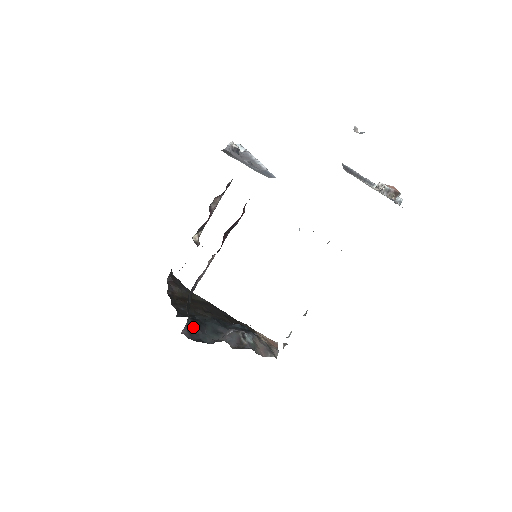
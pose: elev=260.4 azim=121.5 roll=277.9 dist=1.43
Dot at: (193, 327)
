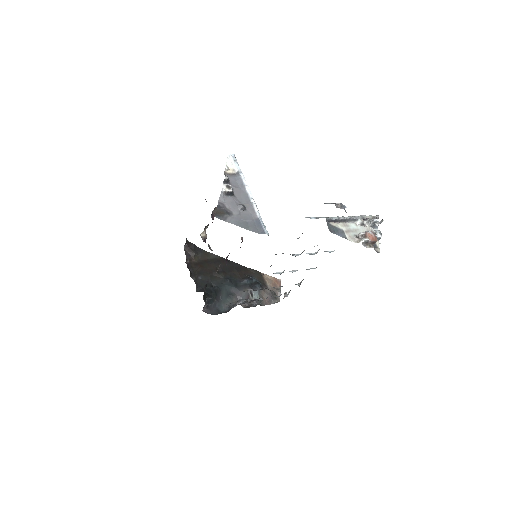
Dot at: (211, 301)
